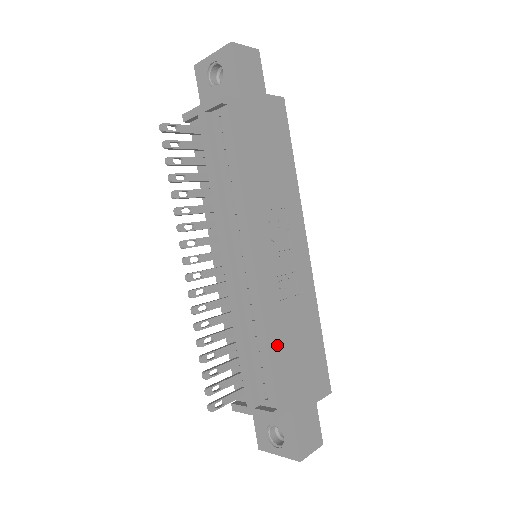
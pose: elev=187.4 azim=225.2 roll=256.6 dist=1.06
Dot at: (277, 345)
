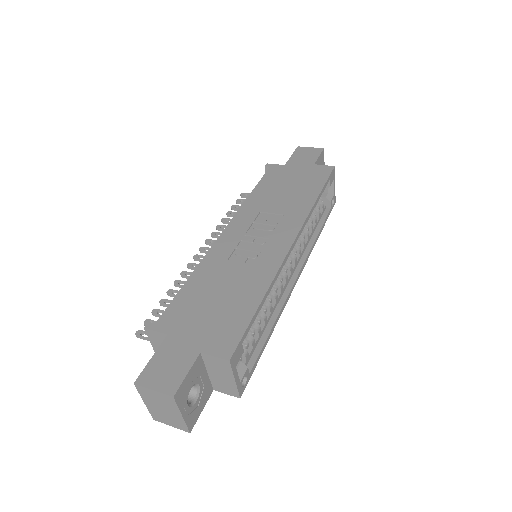
Dot at: (197, 284)
